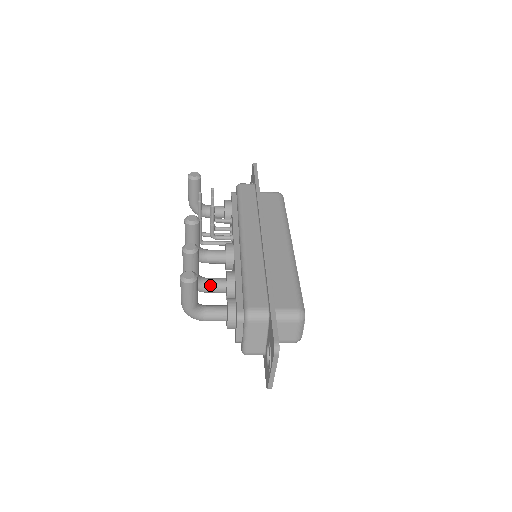
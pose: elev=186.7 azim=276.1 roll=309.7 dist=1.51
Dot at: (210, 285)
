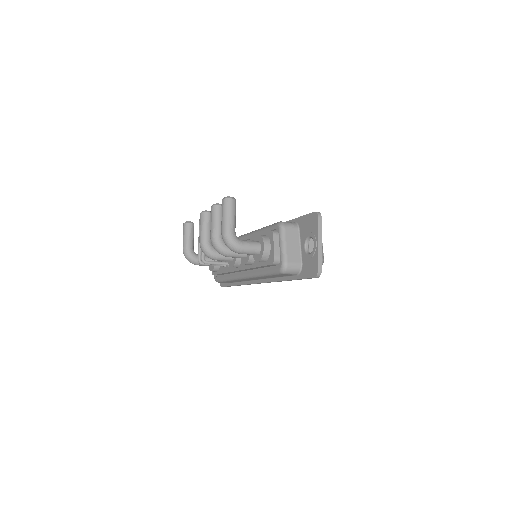
Dot at: occluded
